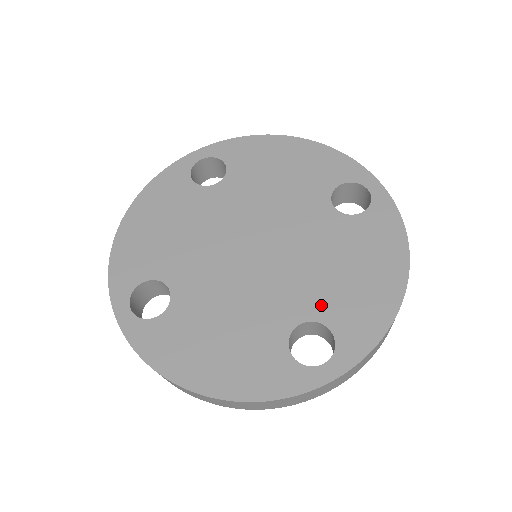
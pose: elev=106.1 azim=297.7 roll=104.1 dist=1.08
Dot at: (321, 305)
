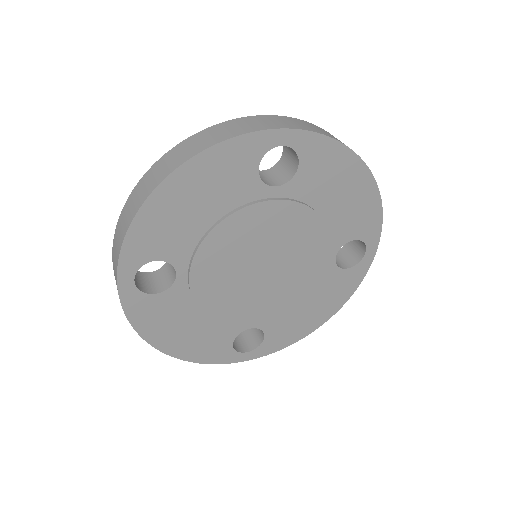
Dot at: occluded
